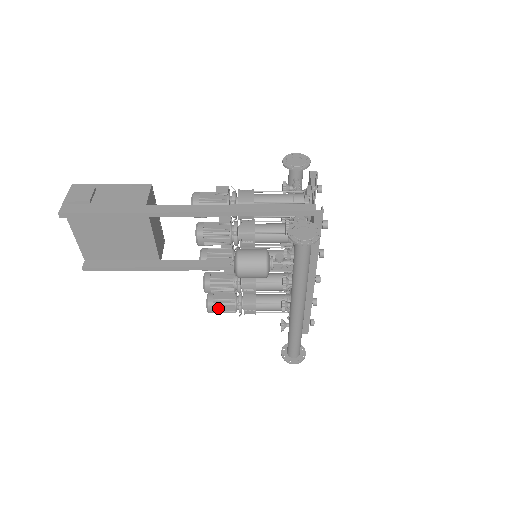
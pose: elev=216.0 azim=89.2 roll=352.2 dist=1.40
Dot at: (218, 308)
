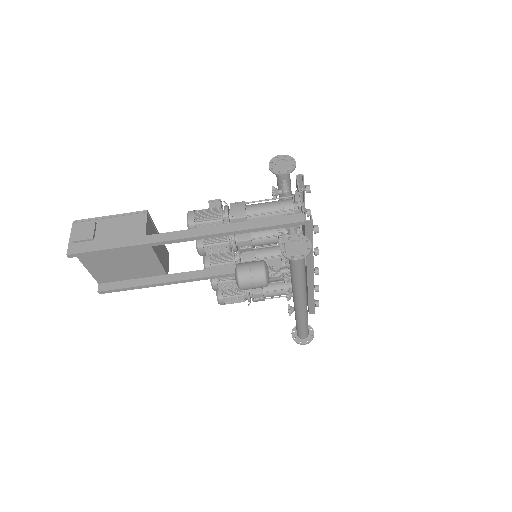
Dot at: (228, 300)
